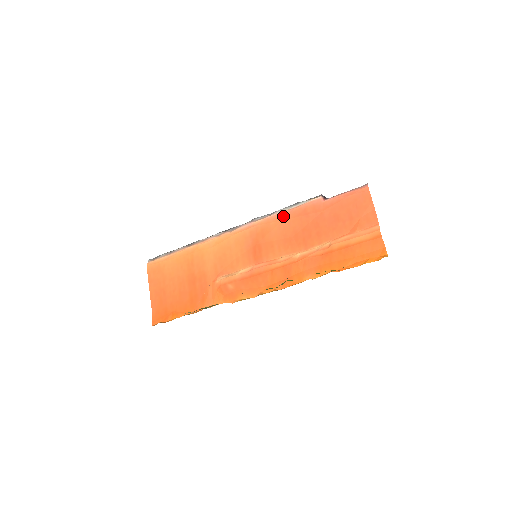
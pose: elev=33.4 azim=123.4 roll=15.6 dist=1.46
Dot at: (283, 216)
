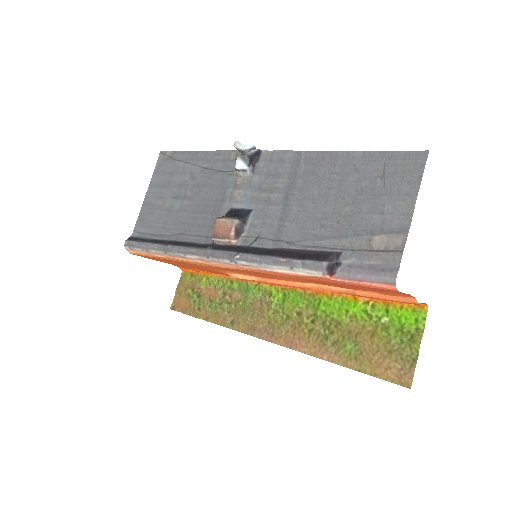
Dot at: (279, 275)
